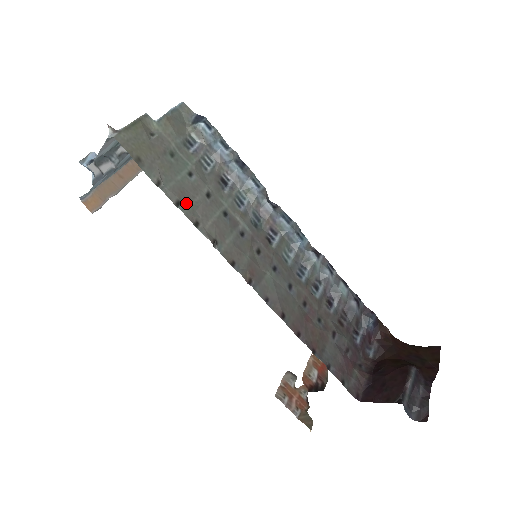
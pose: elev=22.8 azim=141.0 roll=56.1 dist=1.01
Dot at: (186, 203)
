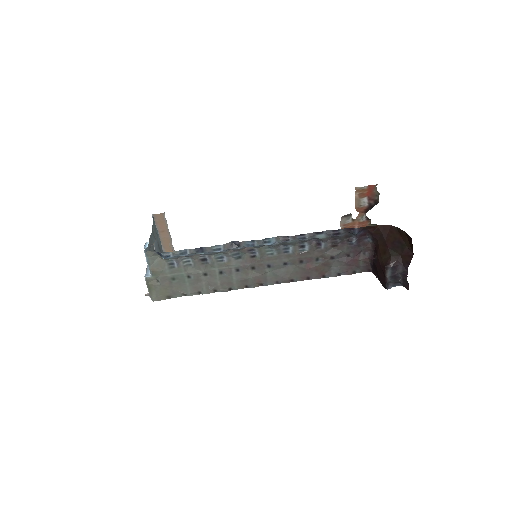
Dot at: (202, 290)
